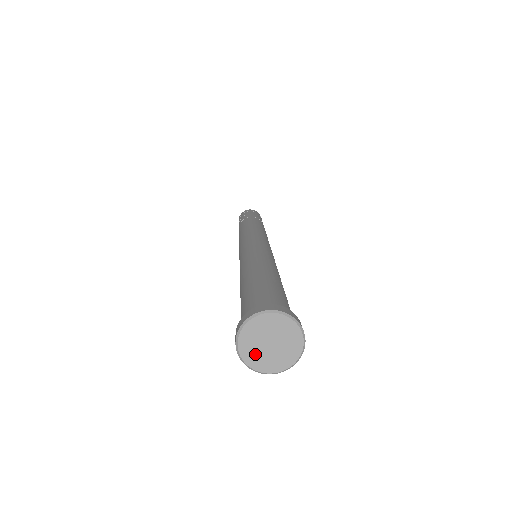
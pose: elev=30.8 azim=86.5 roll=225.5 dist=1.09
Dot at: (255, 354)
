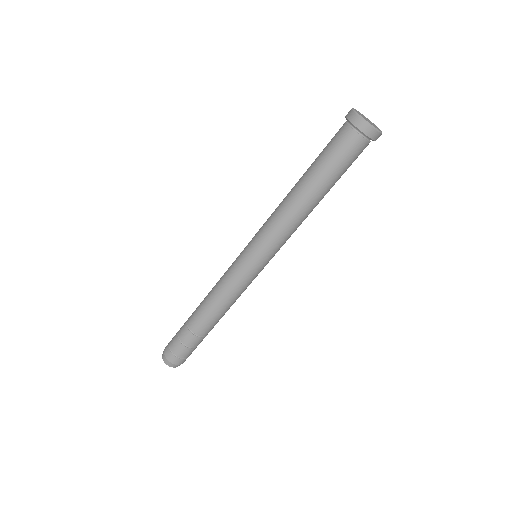
Dot at: (362, 116)
